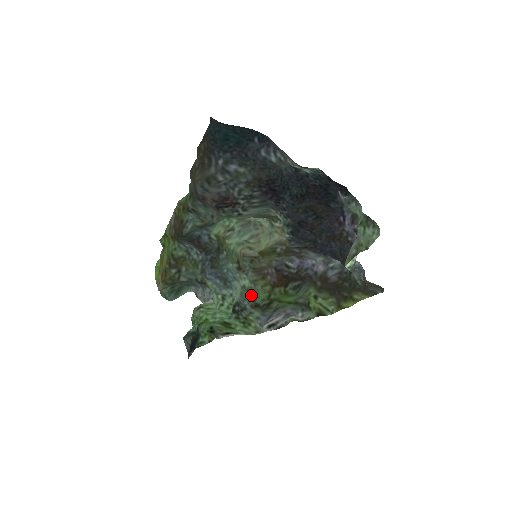
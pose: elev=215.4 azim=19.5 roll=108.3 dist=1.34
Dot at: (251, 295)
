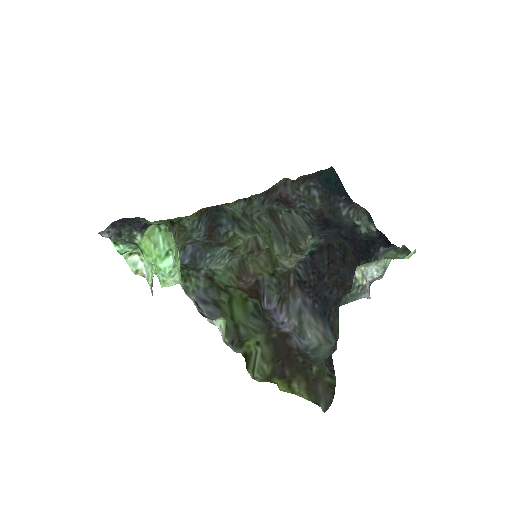
Dot at: (217, 270)
